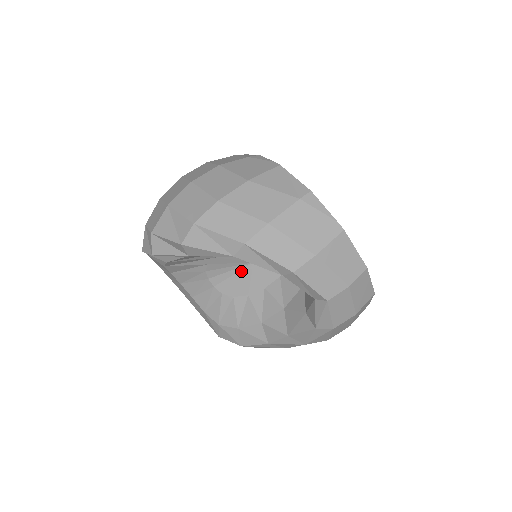
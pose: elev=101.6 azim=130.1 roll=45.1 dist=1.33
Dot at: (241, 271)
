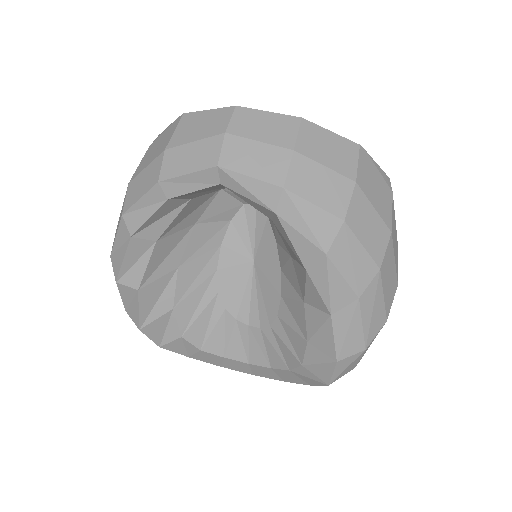
Dot at: (257, 283)
